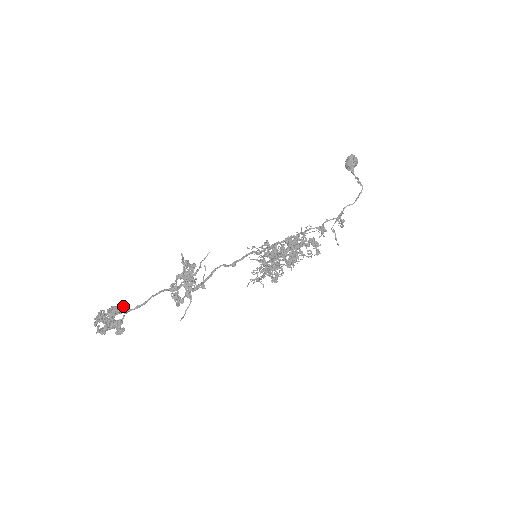
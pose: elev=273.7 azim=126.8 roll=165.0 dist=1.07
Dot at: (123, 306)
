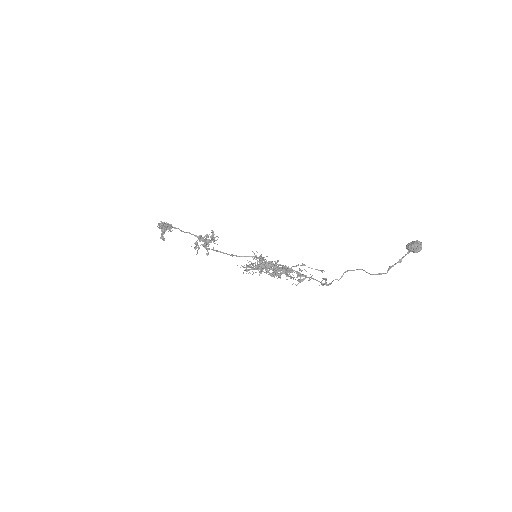
Dot at: (170, 230)
